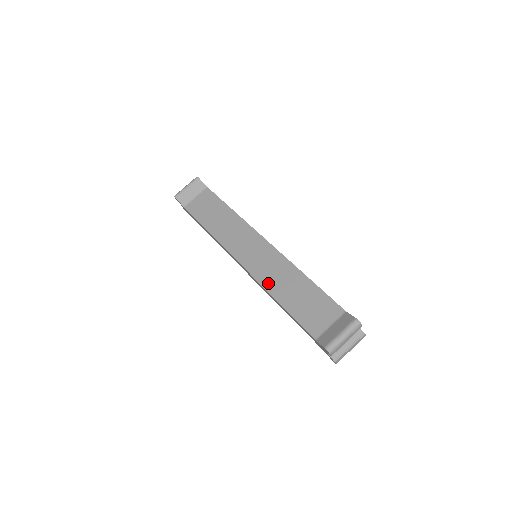
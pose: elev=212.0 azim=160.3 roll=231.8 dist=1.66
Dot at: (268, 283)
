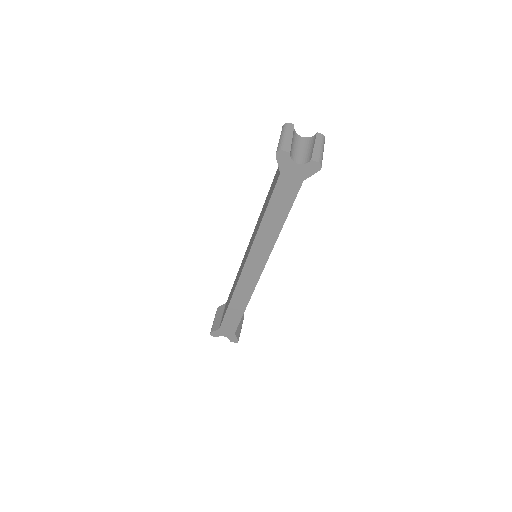
Dot at: (255, 234)
